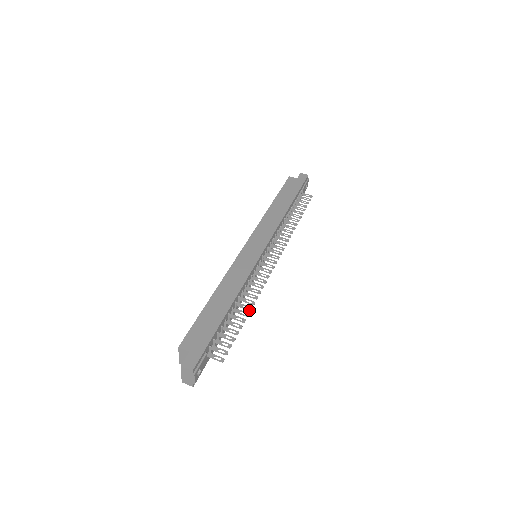
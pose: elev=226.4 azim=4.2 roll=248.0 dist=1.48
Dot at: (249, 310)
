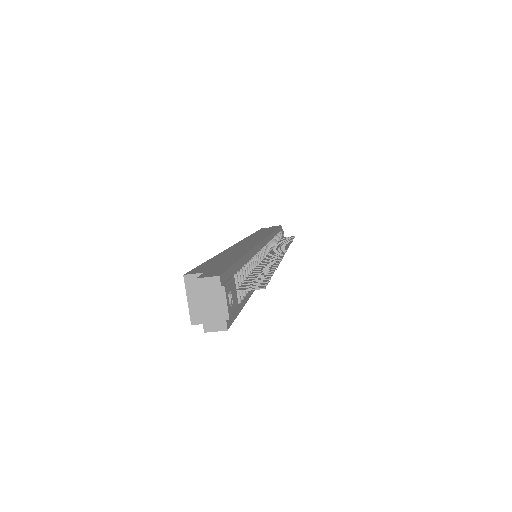
Dot at: (274, 267)
